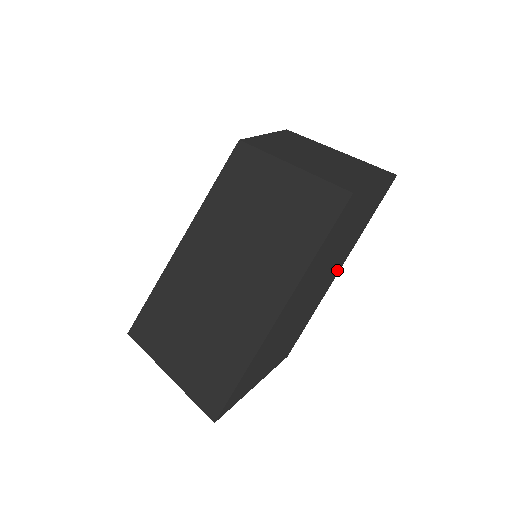
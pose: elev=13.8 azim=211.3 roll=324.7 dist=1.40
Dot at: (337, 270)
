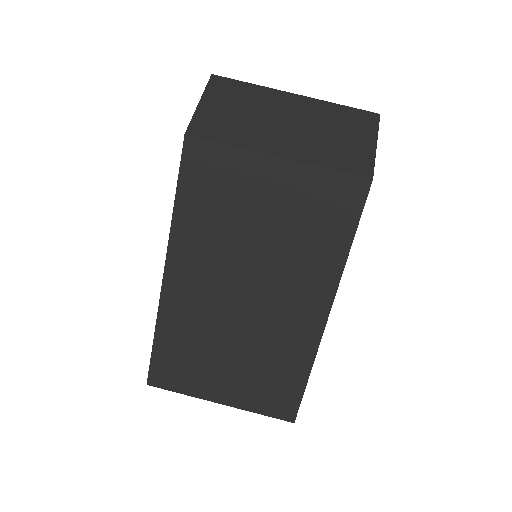
Dot at: occluded
